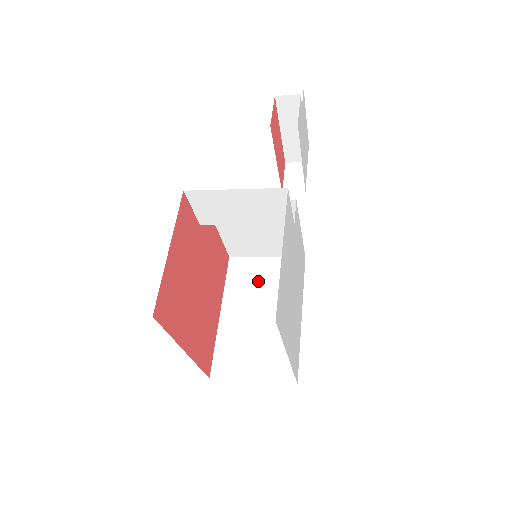
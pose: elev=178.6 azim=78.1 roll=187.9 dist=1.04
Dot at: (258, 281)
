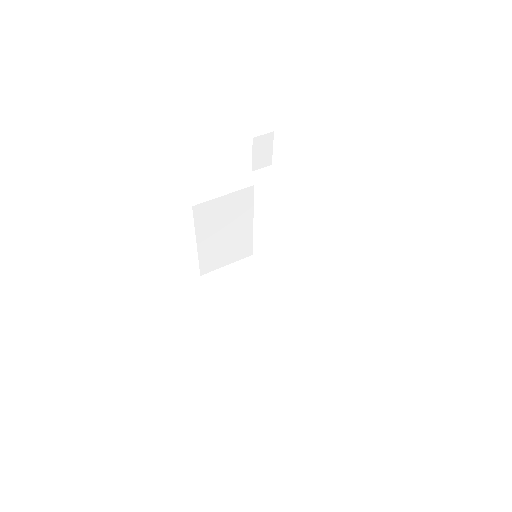
Dot at: (220, 215)
